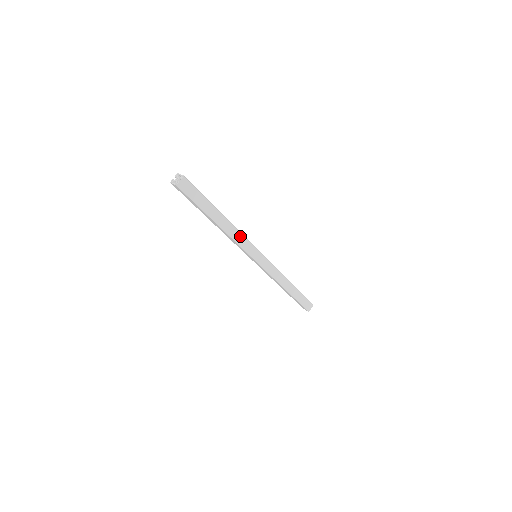
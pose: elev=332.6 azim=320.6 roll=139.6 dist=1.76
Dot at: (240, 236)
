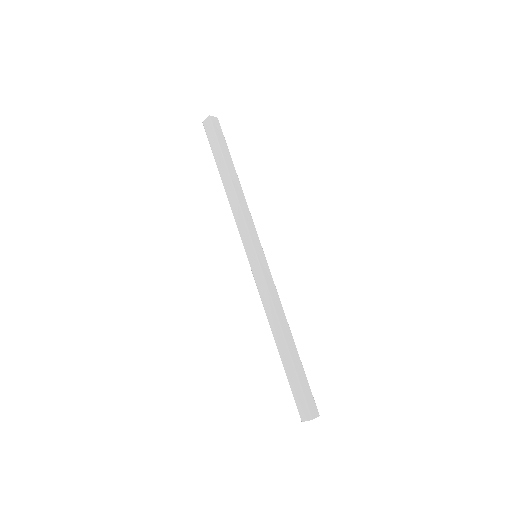
Dot at: (247, 210)
